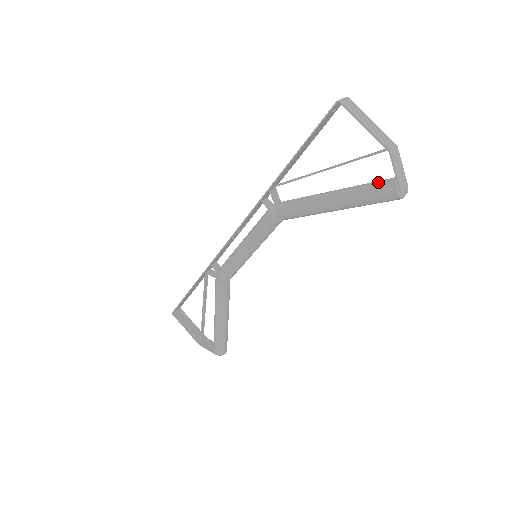
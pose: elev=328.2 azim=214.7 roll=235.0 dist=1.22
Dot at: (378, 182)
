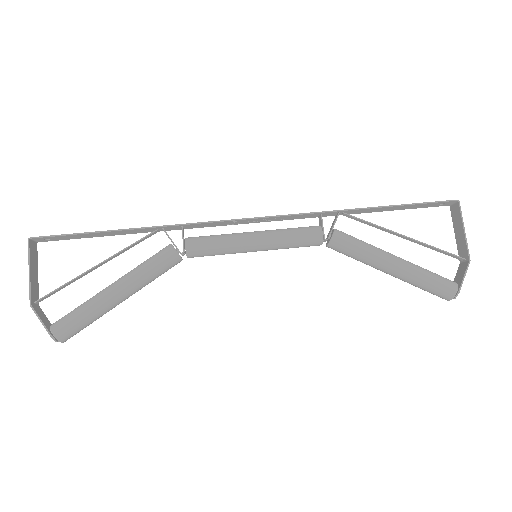
Dot at: occluded
